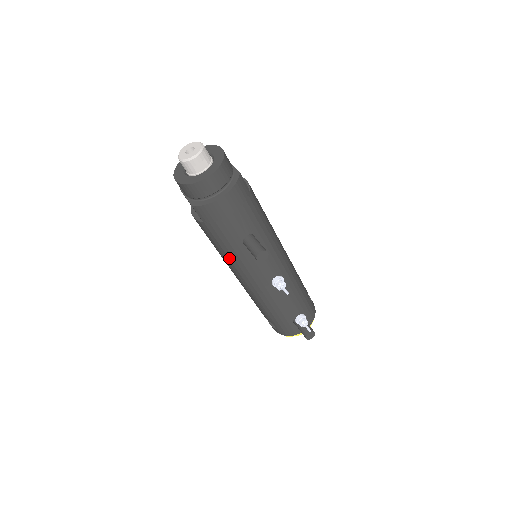
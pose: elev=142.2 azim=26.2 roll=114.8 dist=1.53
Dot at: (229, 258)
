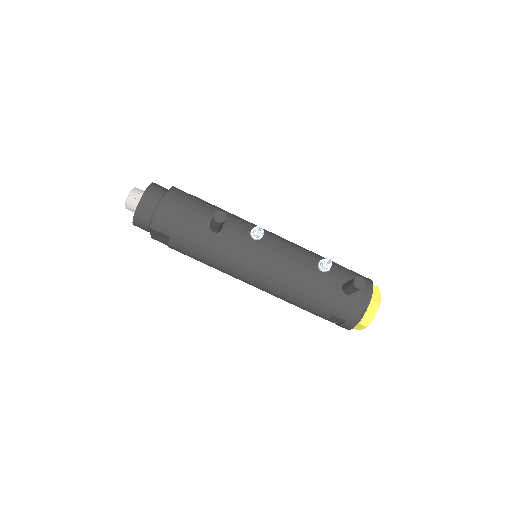
Dot at: (219, 259)
